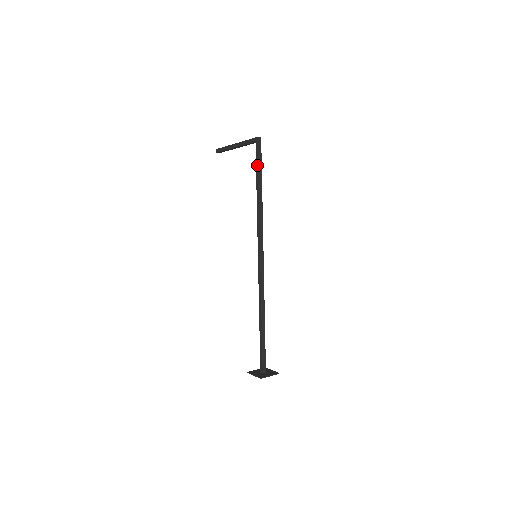
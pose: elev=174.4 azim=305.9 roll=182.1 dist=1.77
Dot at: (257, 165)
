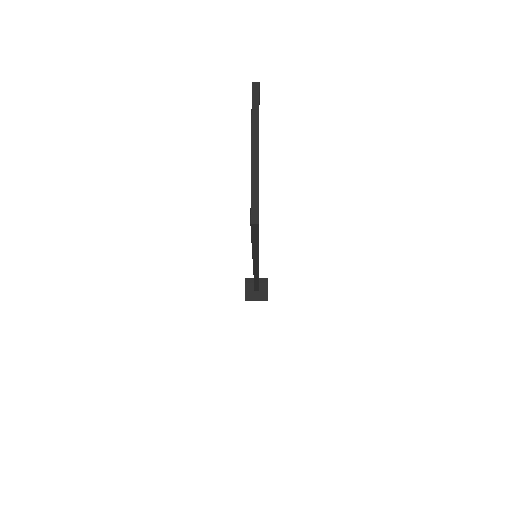
Dot at: occluded
